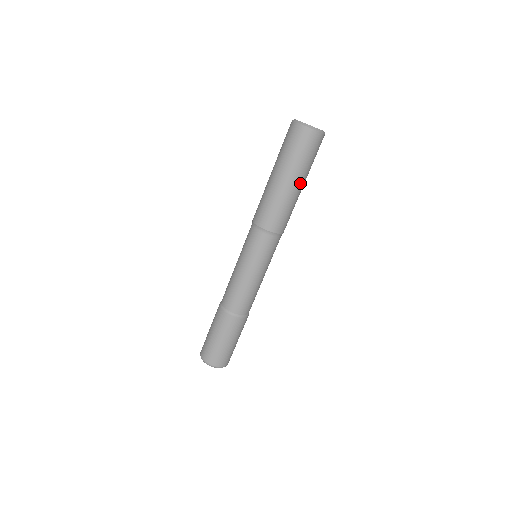
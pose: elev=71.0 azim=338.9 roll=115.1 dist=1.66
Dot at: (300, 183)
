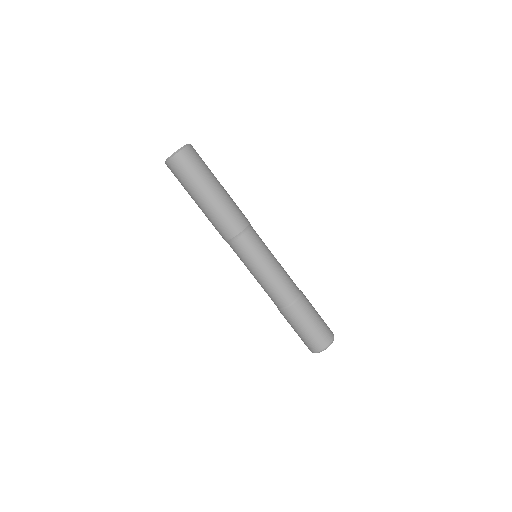
Dot at: (215, 187)
